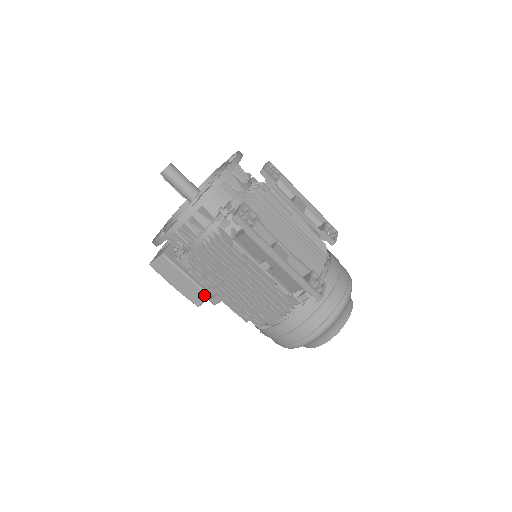
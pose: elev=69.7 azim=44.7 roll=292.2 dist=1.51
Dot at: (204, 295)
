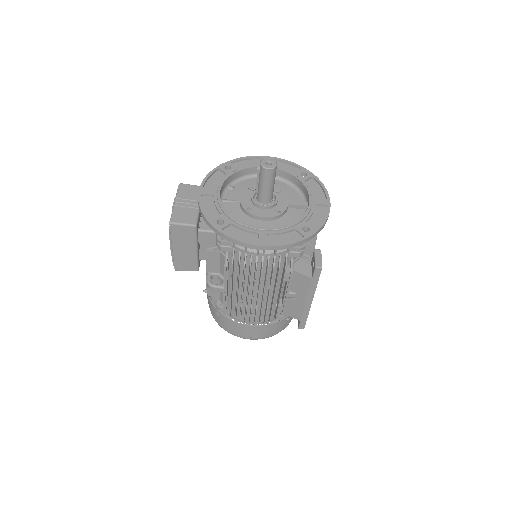
Dot at: (194, 268)
